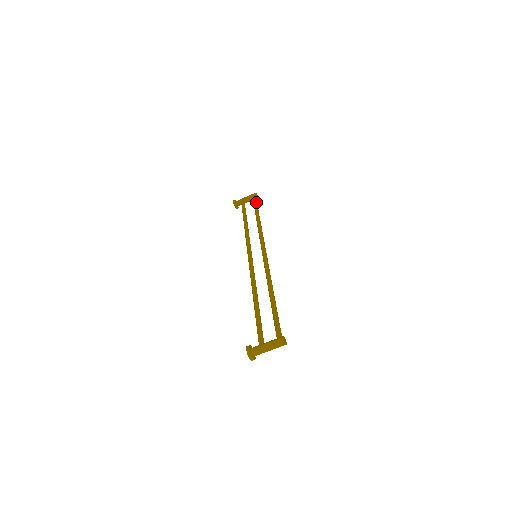
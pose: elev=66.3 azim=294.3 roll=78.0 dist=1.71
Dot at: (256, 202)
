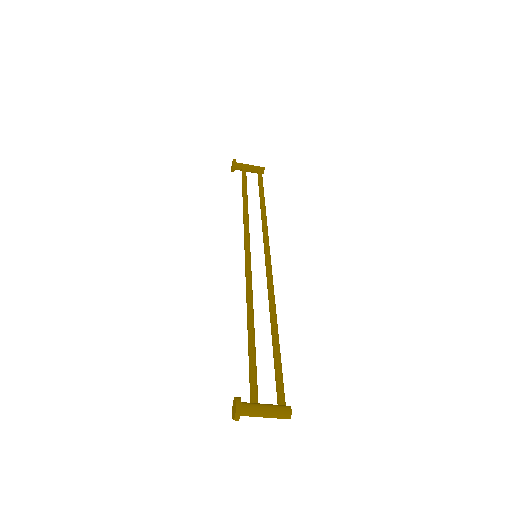
Dot at: occluded
